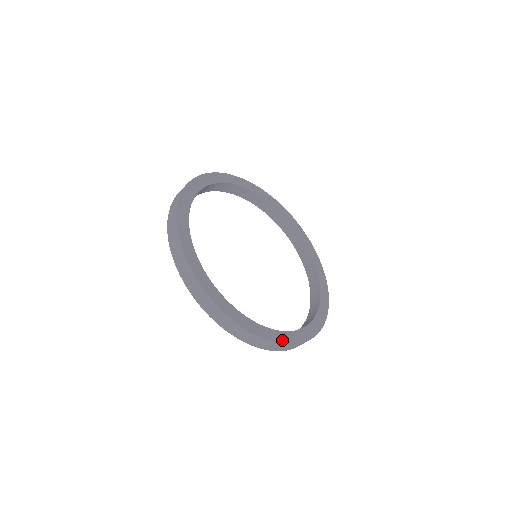
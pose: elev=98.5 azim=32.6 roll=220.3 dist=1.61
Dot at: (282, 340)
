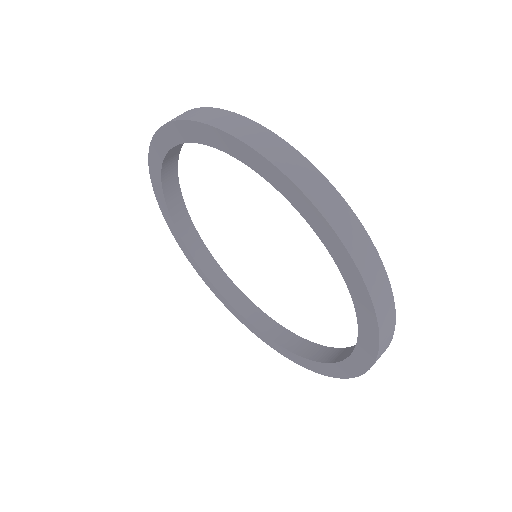
Dot at: occluded
